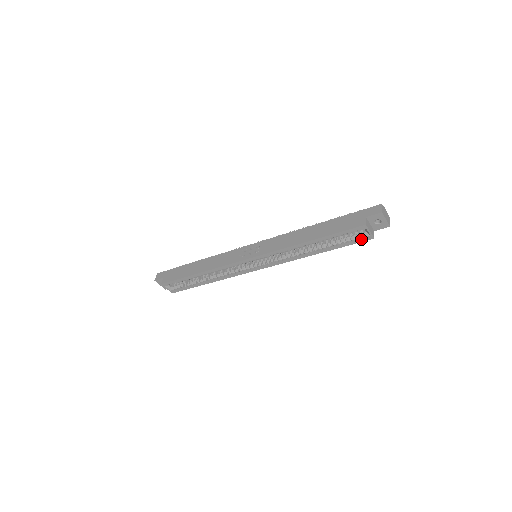
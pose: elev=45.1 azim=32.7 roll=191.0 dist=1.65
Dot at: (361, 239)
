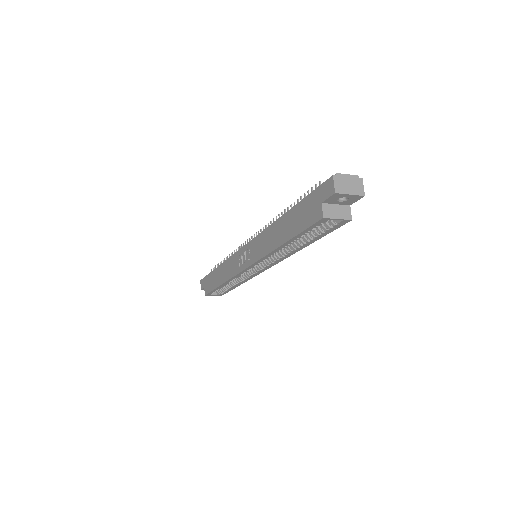
Dot at: (337, 225)
